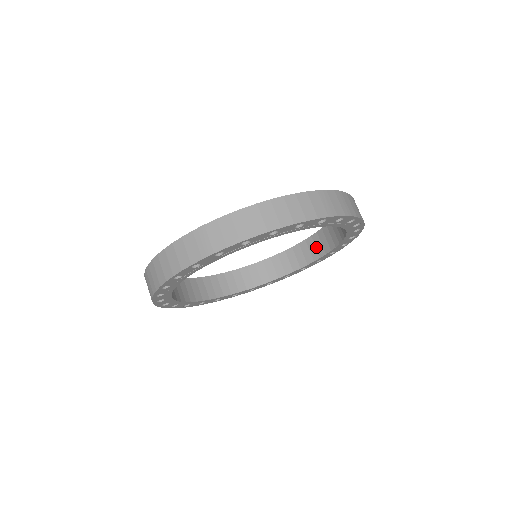
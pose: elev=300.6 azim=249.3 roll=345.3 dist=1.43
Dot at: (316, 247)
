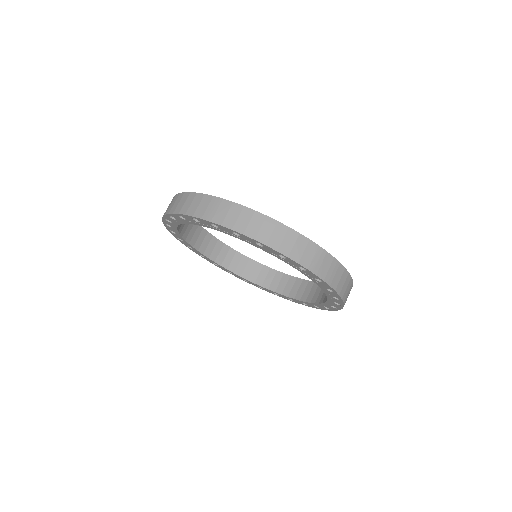
Dot at: (310, 292)
